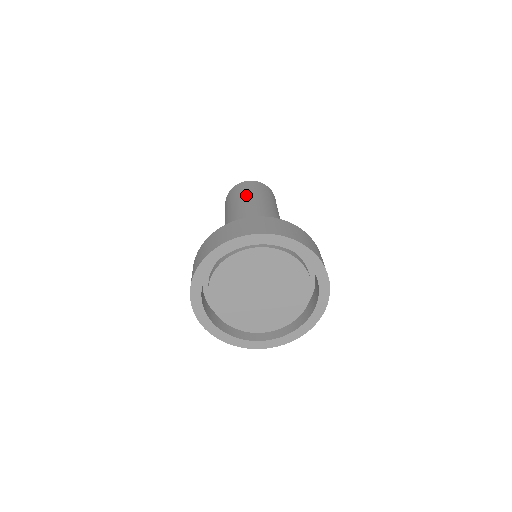
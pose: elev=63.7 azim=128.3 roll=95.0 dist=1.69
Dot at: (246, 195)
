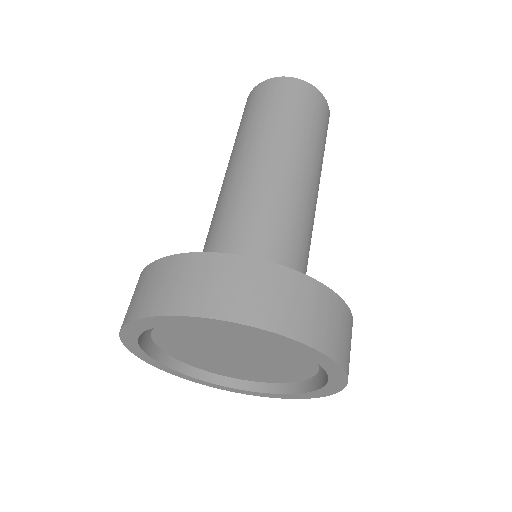
Dot at: (313, 136)
